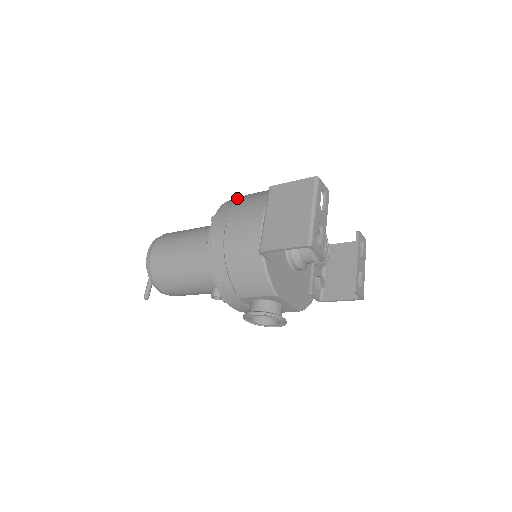
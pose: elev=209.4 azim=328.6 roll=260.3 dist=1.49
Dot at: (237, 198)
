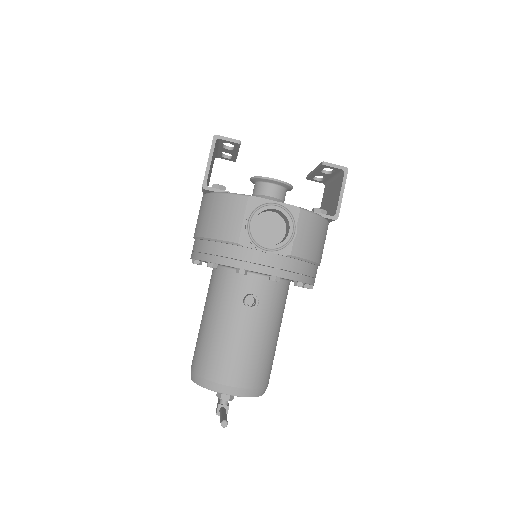
Dot at: occluded
